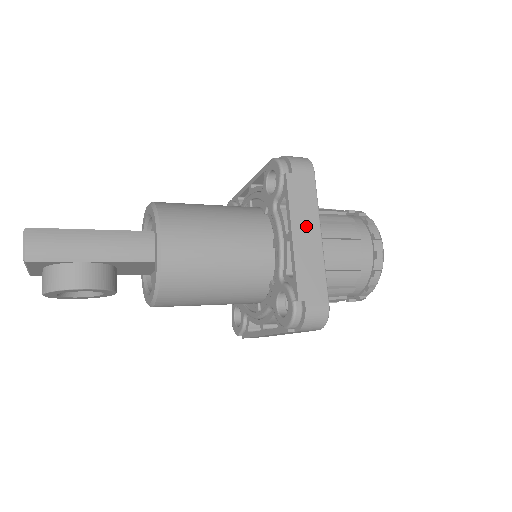
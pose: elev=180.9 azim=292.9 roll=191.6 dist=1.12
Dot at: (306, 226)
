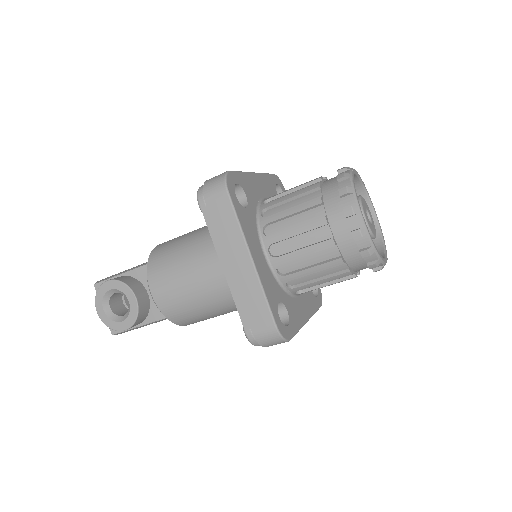
Dot at: occluded
